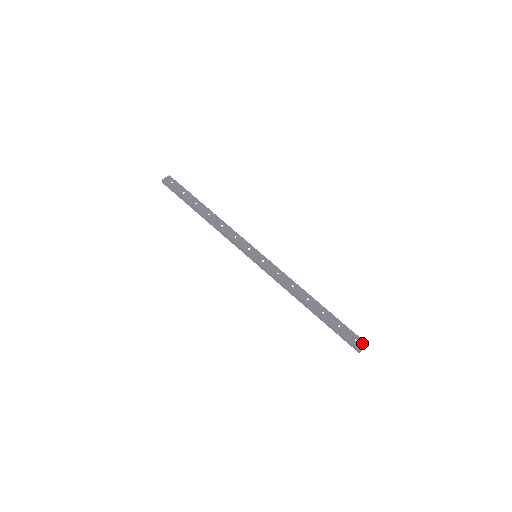
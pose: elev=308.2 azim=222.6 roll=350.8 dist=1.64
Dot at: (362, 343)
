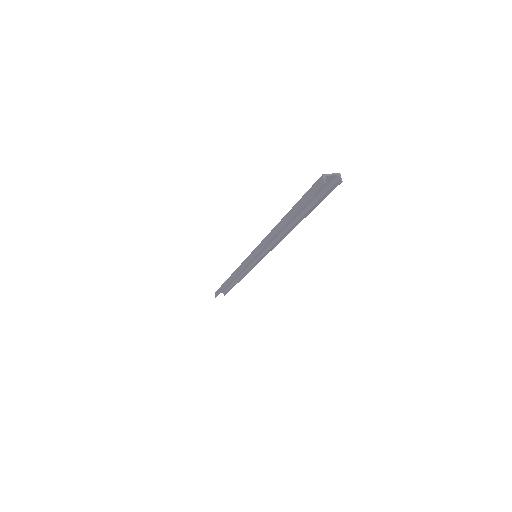
Dot at: (331, 177)
